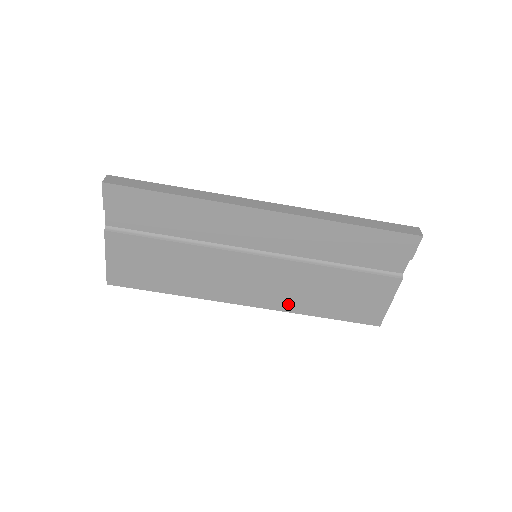
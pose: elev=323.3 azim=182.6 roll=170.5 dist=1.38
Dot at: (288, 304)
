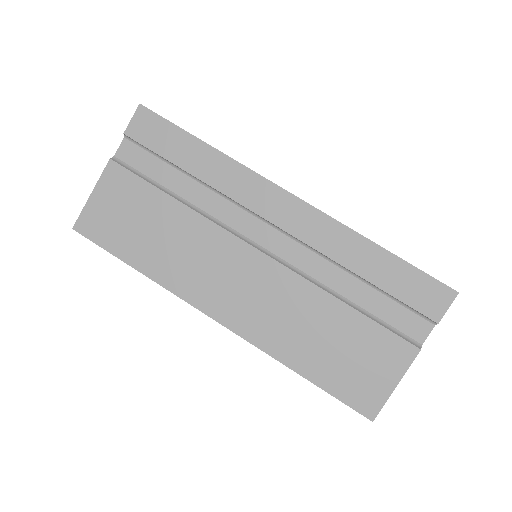
Dot at: (268, 338)
